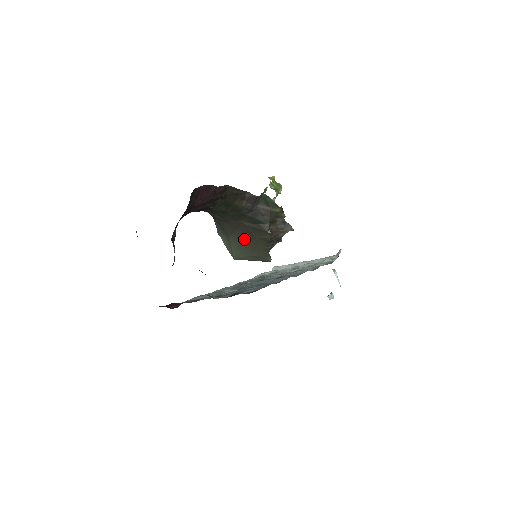
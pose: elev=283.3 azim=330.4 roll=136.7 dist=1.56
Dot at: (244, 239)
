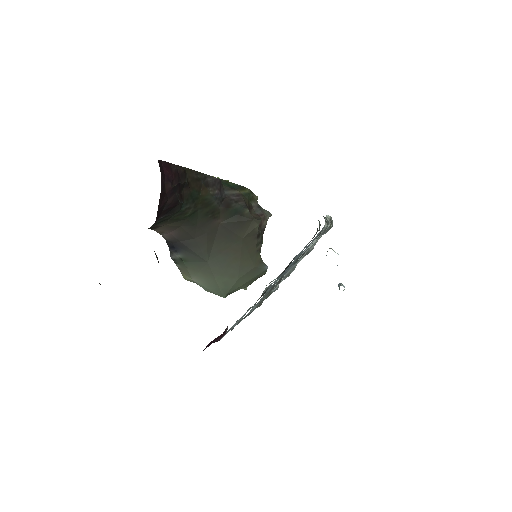
Dot at: (227, 251)
